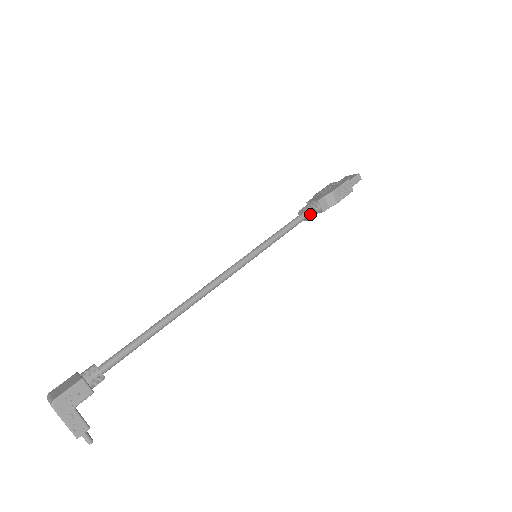
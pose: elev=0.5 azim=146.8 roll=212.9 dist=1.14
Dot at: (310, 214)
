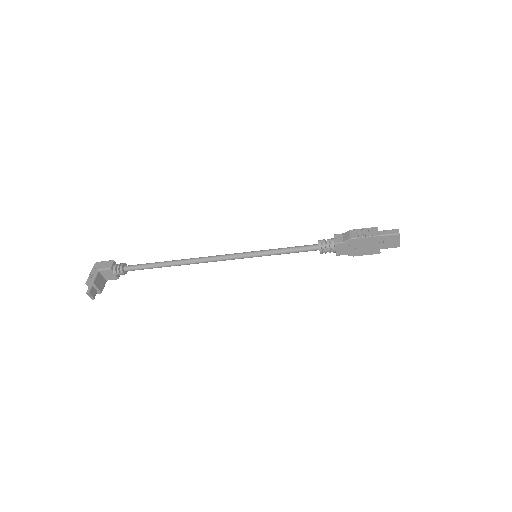
Dot at: (319, 241)
